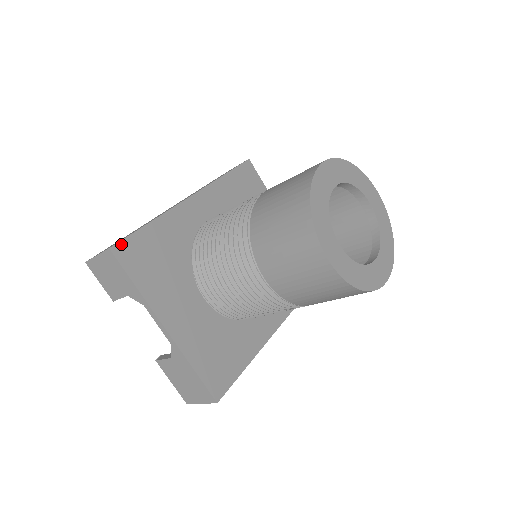
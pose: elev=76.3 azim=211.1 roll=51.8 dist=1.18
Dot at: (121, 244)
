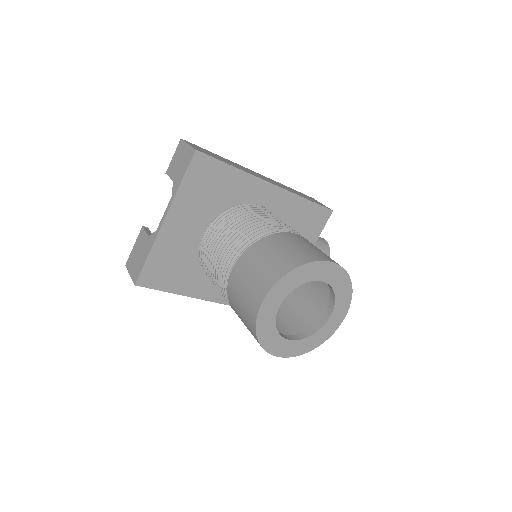
Dot at: (204, 156)
